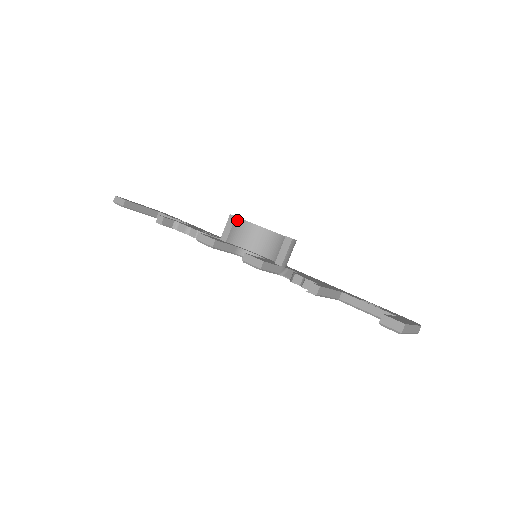
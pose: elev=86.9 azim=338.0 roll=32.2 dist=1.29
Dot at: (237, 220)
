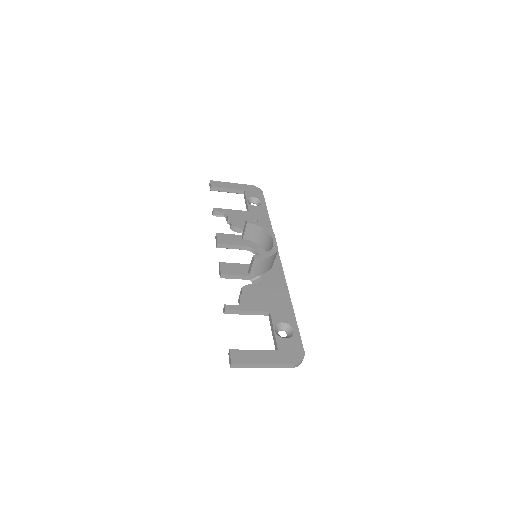
Dot at: (250, 225)
